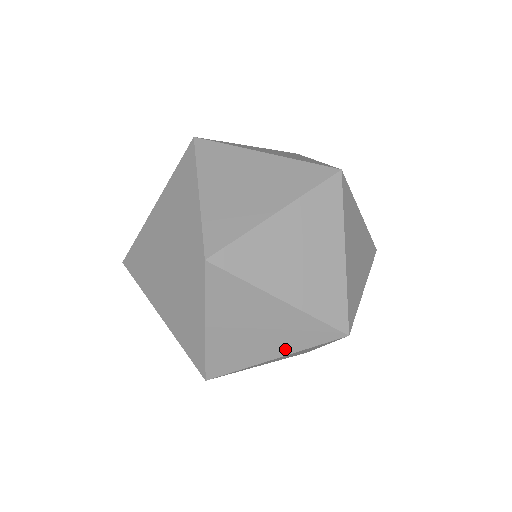
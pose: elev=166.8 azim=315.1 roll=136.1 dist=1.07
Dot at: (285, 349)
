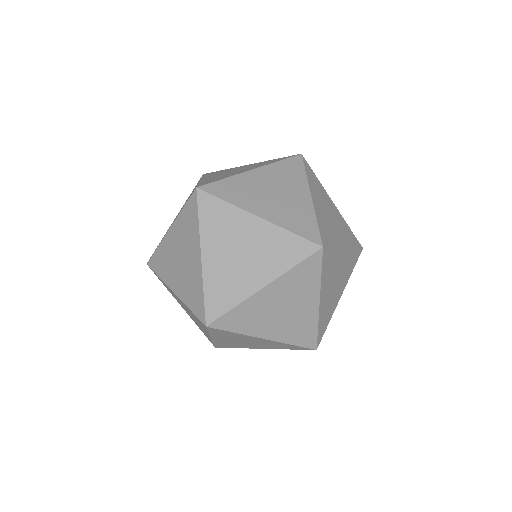
Dot at: occluded
